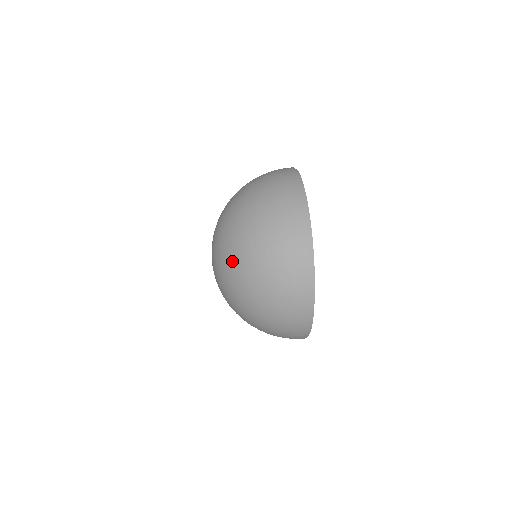
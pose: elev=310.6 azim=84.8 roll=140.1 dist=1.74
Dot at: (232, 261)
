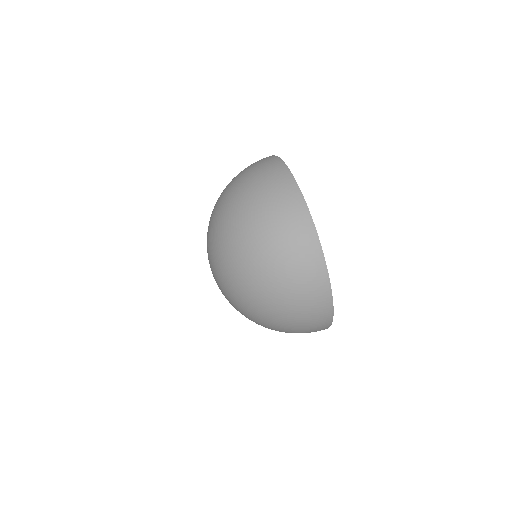
Dot at: (249, 318)
